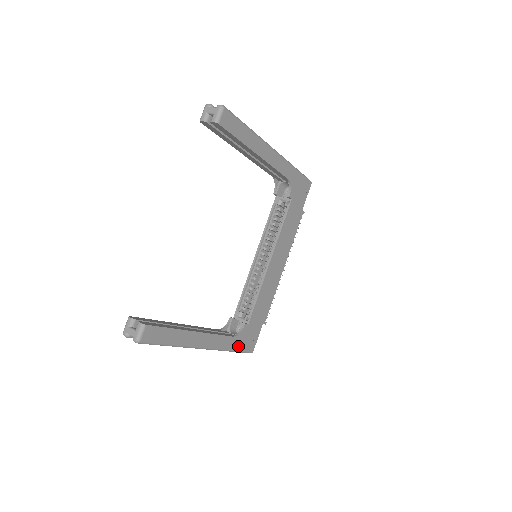
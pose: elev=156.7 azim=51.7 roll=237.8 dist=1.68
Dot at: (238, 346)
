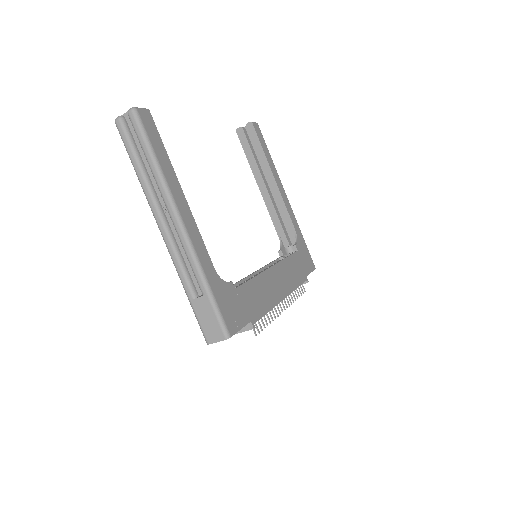
Dot at: (216, 293)
